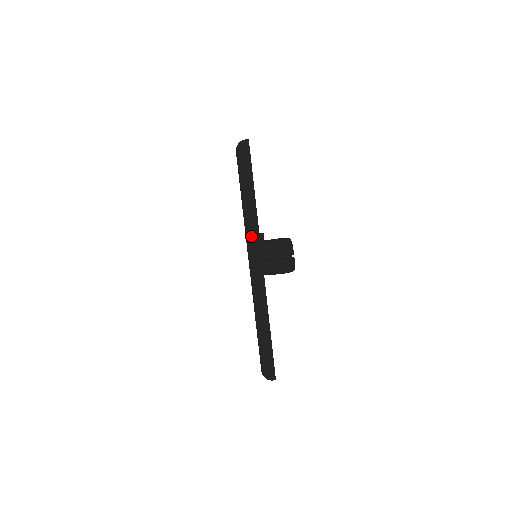
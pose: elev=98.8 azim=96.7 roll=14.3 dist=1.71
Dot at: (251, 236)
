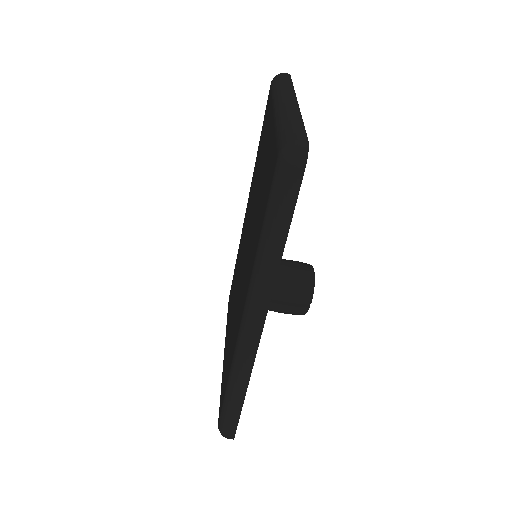
Dot at: (257, 295)
